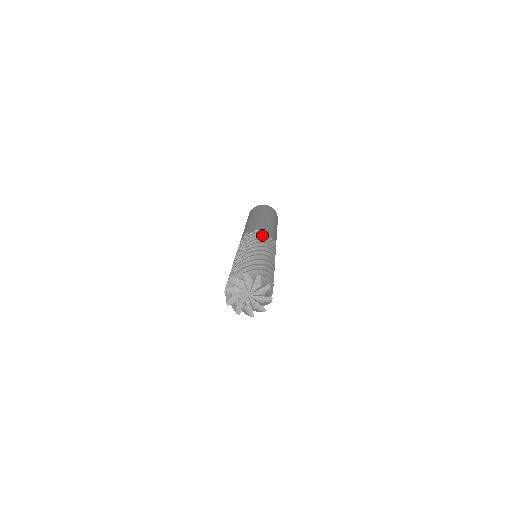
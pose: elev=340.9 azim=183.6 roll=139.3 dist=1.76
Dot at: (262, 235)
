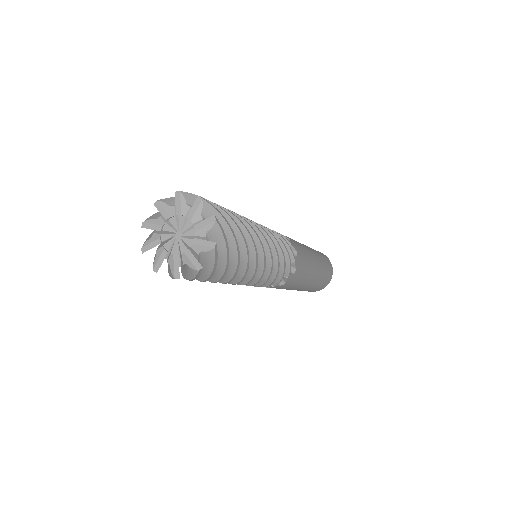
Dot at: (273, 230)
